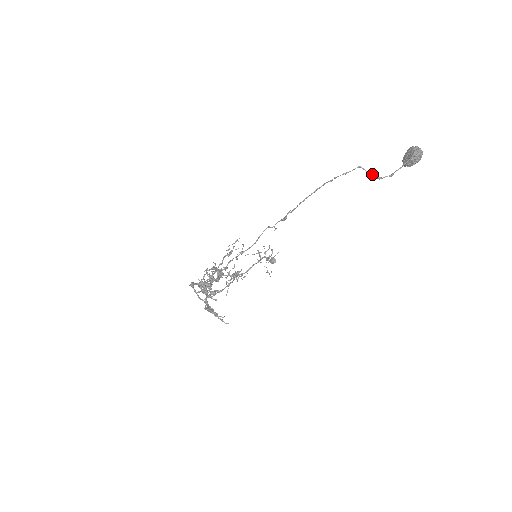
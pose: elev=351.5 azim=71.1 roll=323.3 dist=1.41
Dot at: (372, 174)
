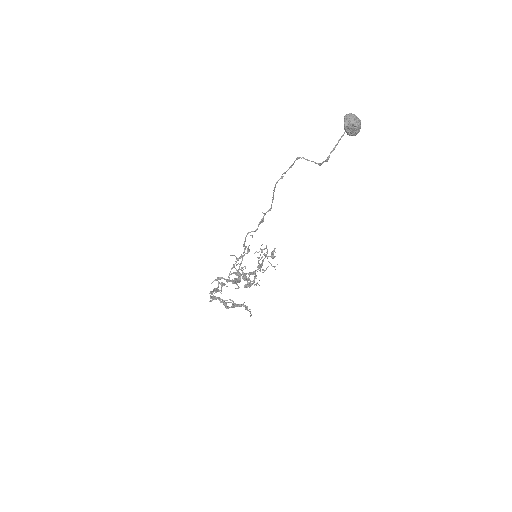
Dot at: (312, 161)
